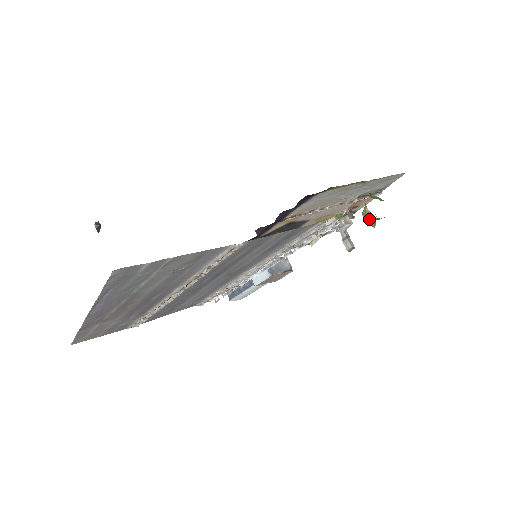
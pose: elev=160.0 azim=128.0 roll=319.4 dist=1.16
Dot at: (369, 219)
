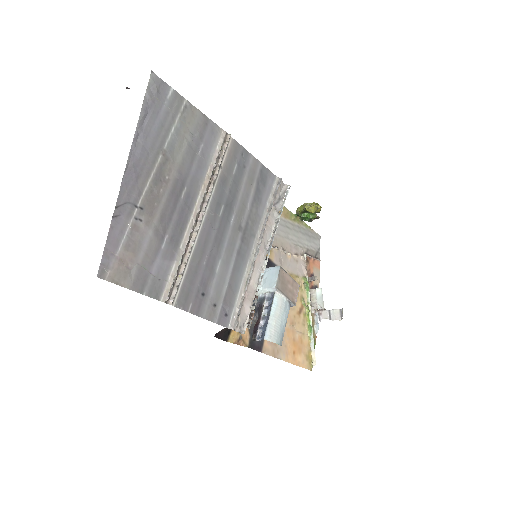
Dot at: (312, 206)
